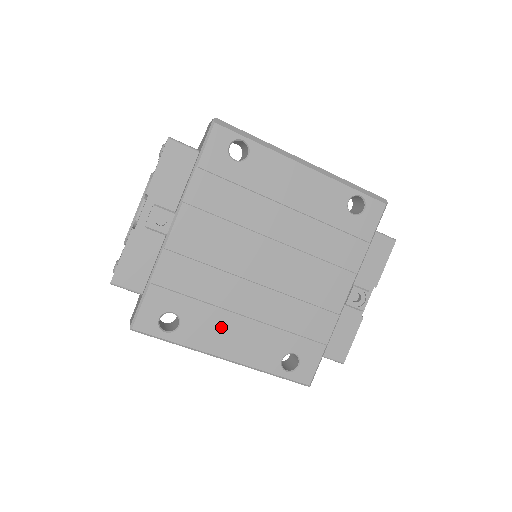
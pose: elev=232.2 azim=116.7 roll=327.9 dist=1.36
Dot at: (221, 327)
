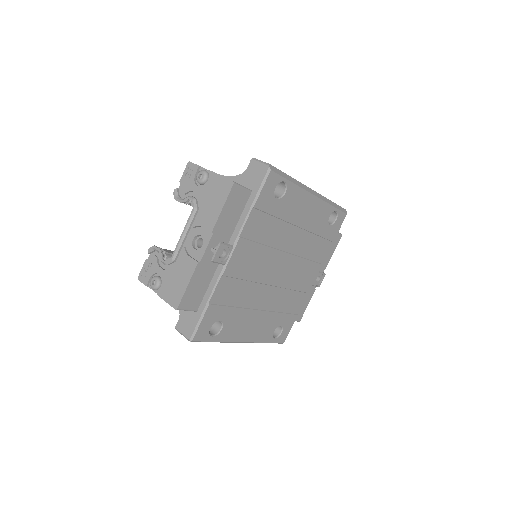
Dot at: (246, 322)
